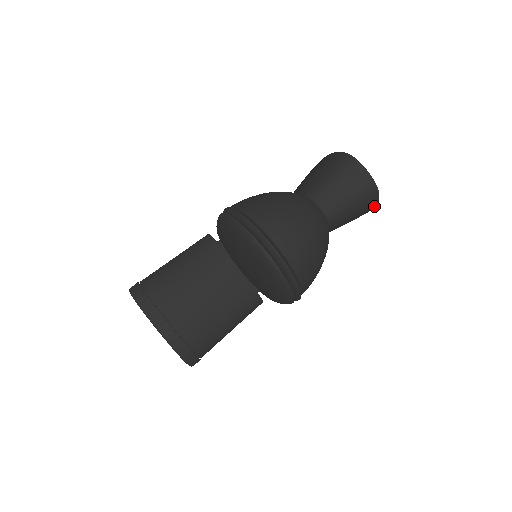
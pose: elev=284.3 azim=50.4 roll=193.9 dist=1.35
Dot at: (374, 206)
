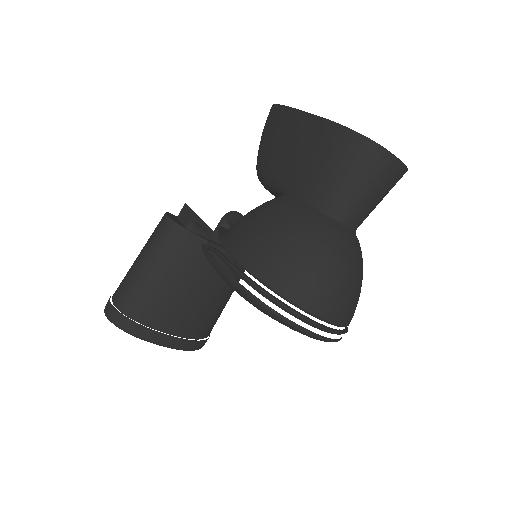
Dot at: occluded
